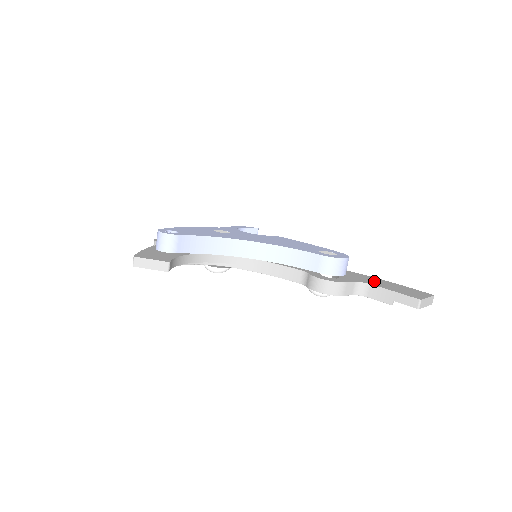
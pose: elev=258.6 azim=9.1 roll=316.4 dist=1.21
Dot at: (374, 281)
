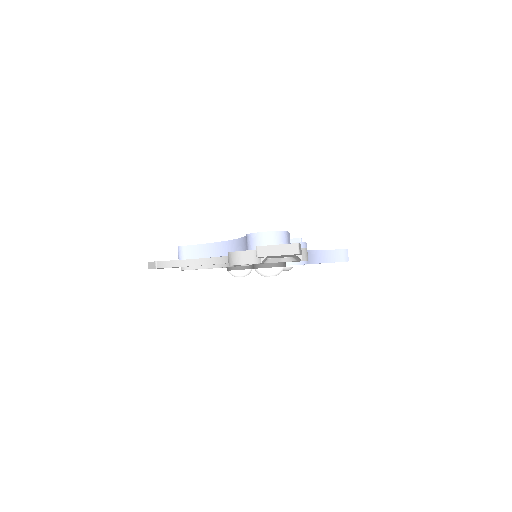
Dot at: occluded
